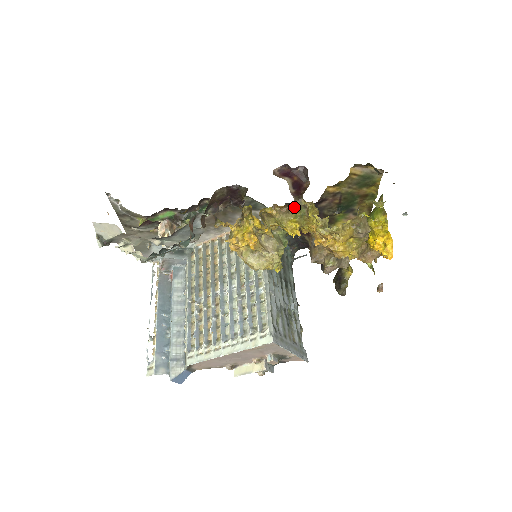
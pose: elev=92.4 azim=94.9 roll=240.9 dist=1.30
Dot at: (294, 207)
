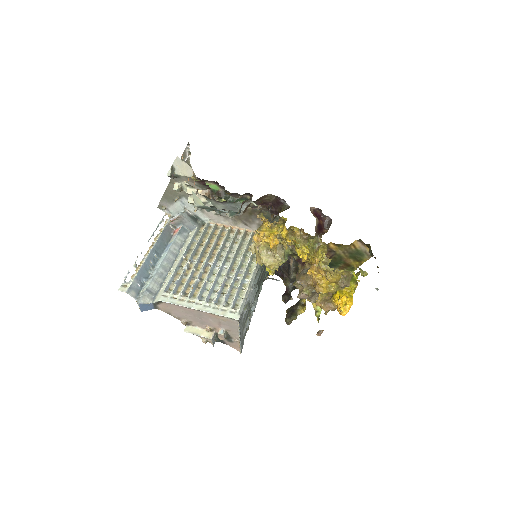
Dot at: (312, 239)
